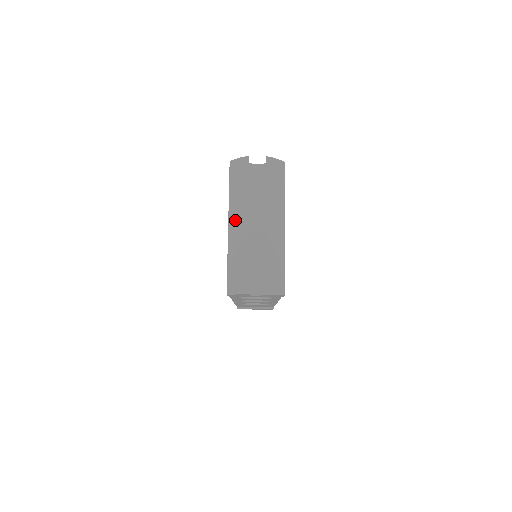
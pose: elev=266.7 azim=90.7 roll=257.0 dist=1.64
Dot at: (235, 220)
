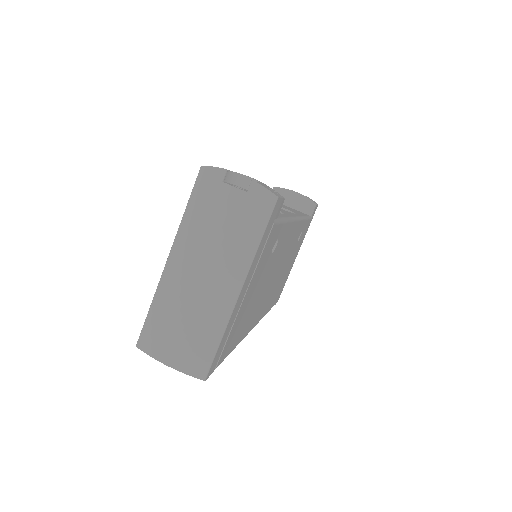
Dot at: (177, 256)
